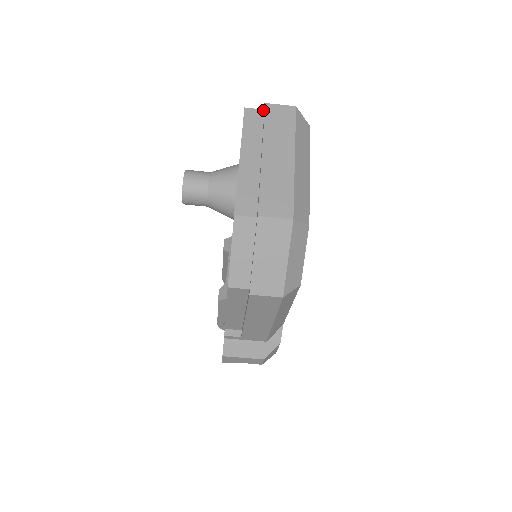
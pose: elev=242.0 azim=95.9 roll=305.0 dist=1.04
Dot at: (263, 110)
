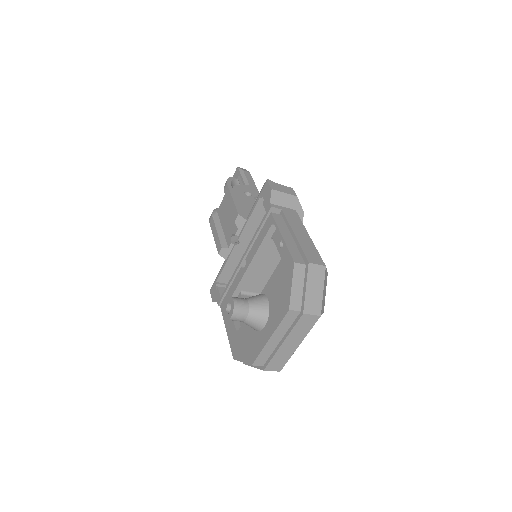
Dot at: (300, 312)
